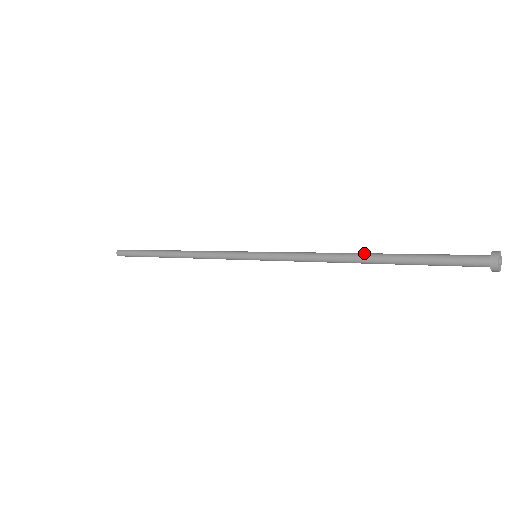
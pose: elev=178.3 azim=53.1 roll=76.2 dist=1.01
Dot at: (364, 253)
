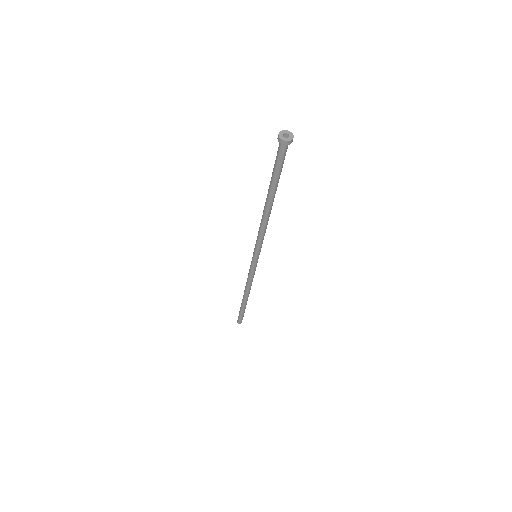
Dot at: (265, 202)
